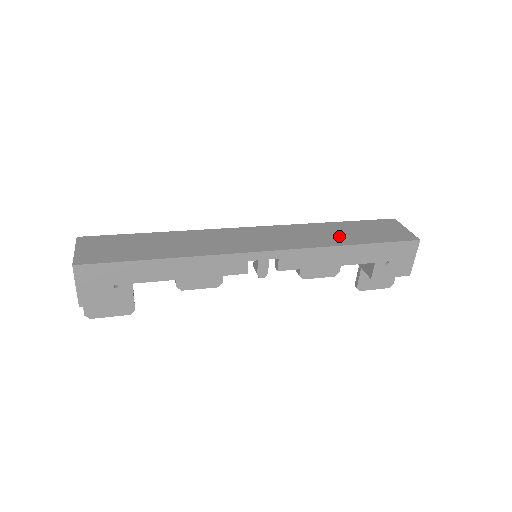
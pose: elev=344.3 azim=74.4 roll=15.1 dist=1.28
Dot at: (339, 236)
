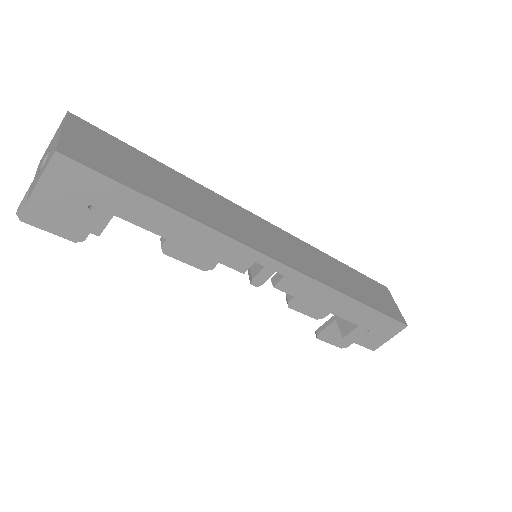
Dot at: (345, 282)
